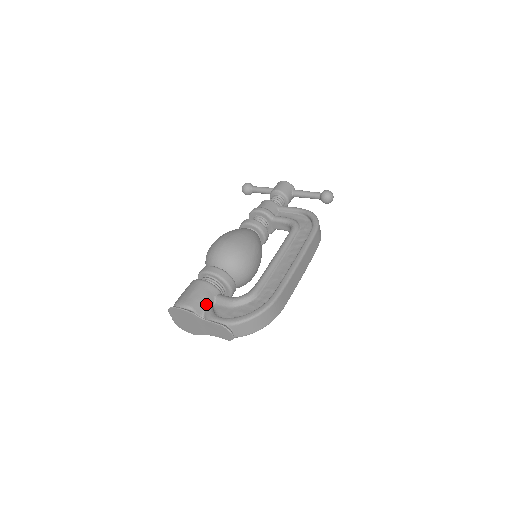
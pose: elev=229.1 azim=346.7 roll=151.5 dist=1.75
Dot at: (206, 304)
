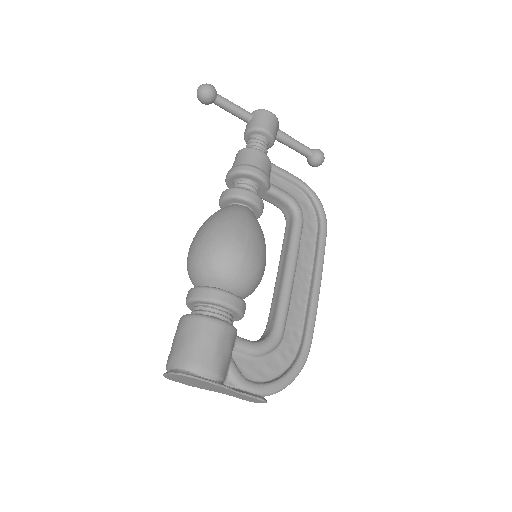
Dot at: (230, 361)
